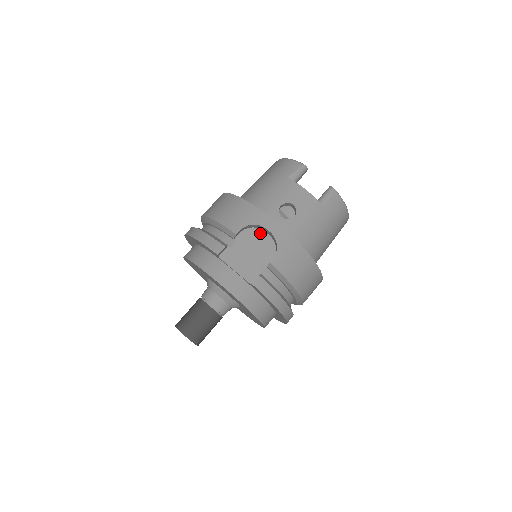
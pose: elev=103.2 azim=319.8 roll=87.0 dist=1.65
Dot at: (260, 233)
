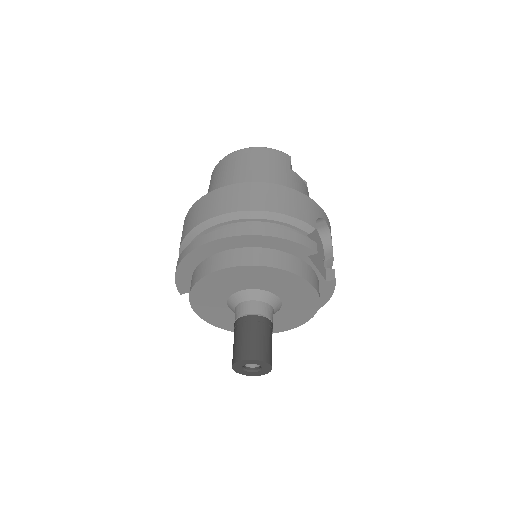
Dot at: occluded
